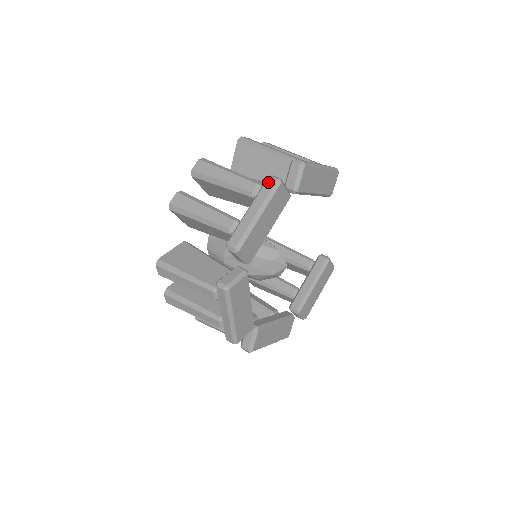
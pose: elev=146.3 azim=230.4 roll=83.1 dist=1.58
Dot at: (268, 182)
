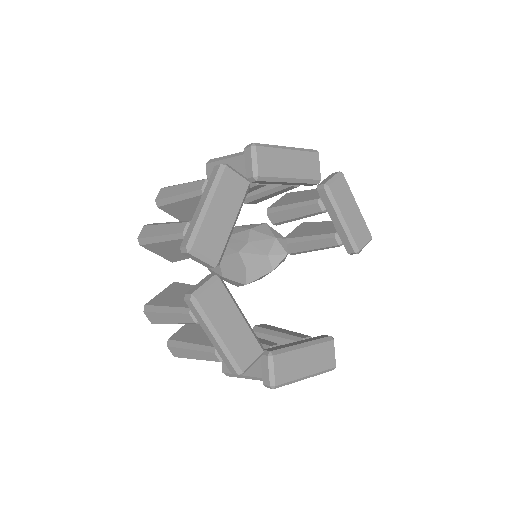
Dot at: occluded
